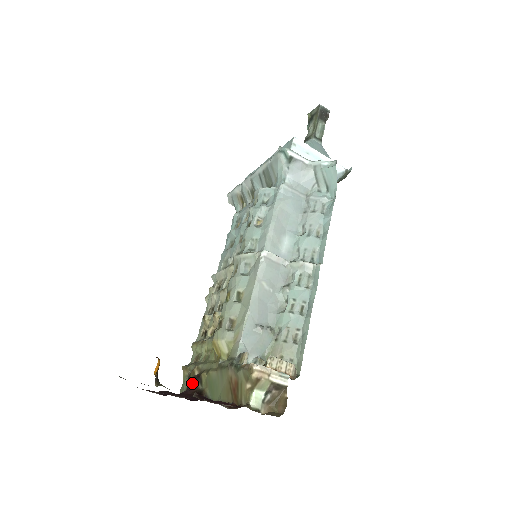
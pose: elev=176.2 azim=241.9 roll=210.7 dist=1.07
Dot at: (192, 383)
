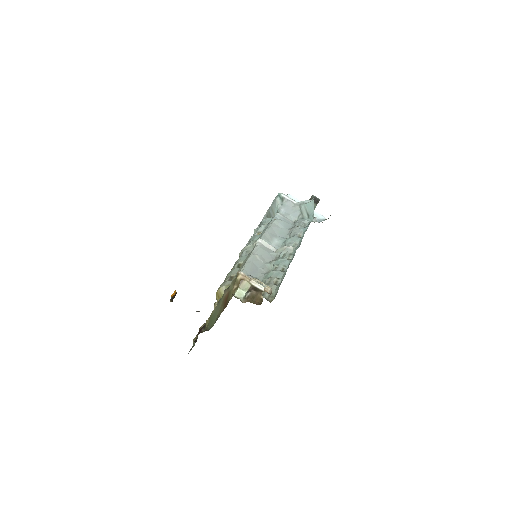
Dot at: (198, 333)
